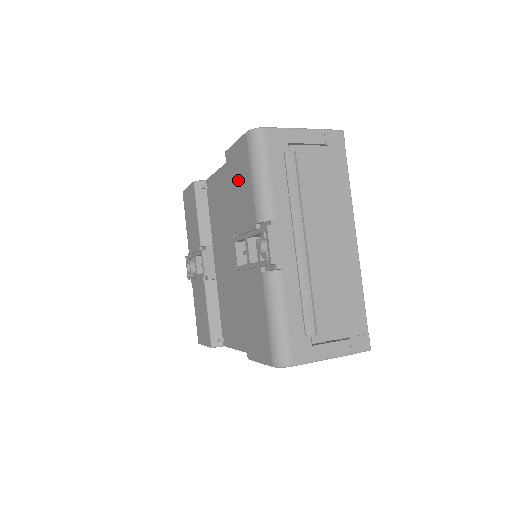
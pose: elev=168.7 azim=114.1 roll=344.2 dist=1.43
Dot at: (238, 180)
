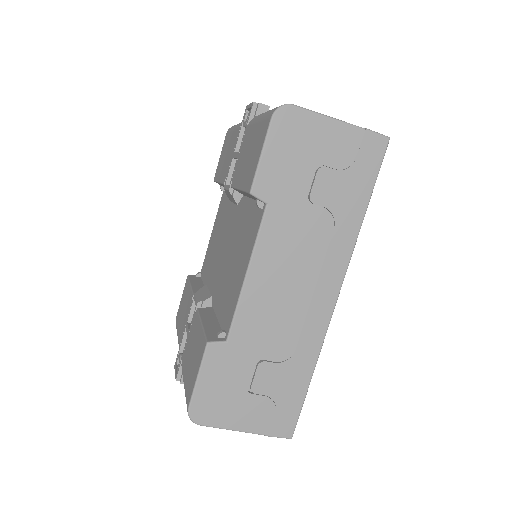
Dot at: (224, 158)
